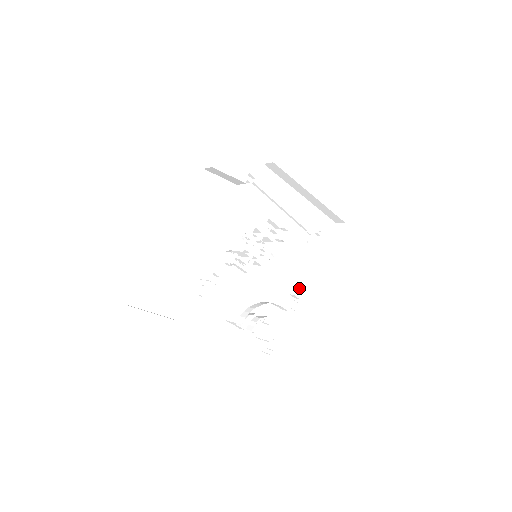
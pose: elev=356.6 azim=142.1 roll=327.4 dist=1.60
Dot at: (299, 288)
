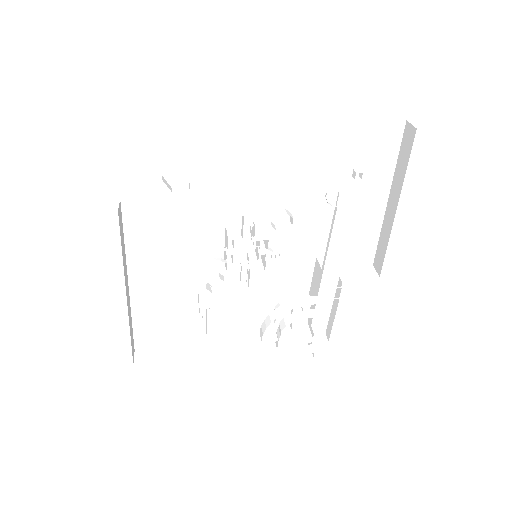
Dot at: (357, 241)
